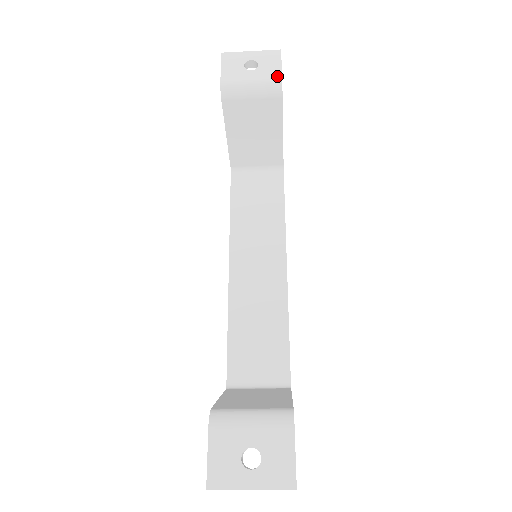
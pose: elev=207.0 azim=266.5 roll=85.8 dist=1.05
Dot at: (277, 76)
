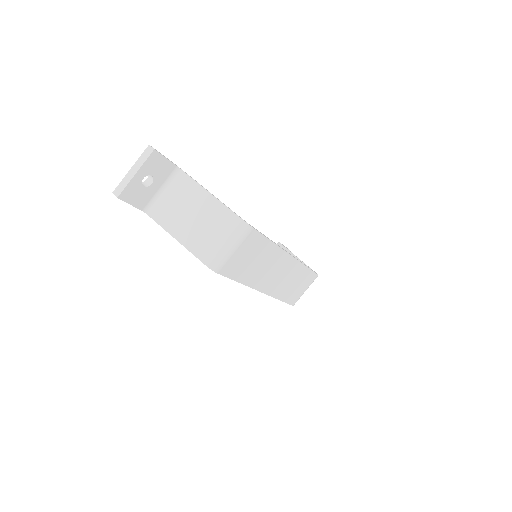
Dot at: occluded
